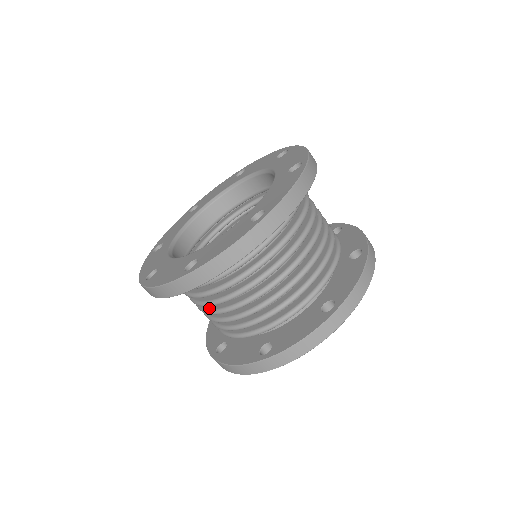
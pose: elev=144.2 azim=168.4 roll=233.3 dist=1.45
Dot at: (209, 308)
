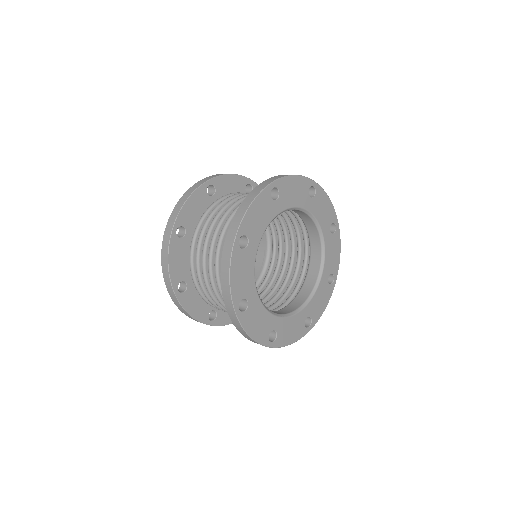
Dot at: (210, 272)
